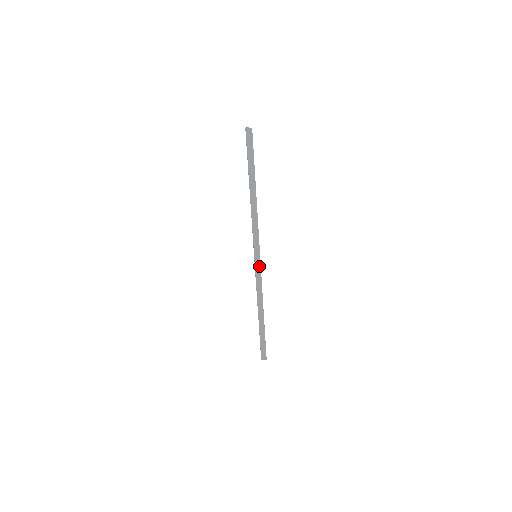
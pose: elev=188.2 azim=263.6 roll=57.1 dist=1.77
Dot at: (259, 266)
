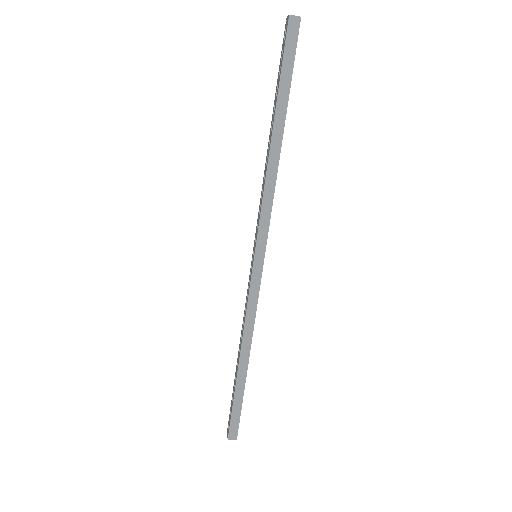
Dot at: (259, 274)
